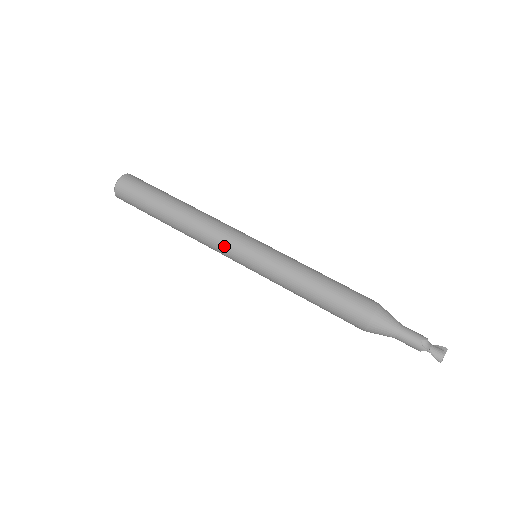
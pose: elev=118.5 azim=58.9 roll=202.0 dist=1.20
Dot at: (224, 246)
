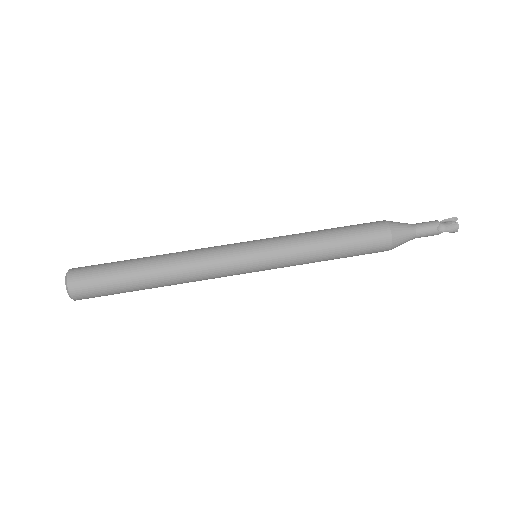
Dot at: (226, 273)
